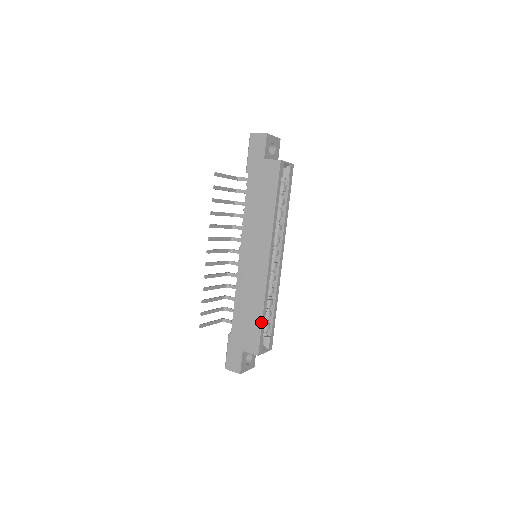
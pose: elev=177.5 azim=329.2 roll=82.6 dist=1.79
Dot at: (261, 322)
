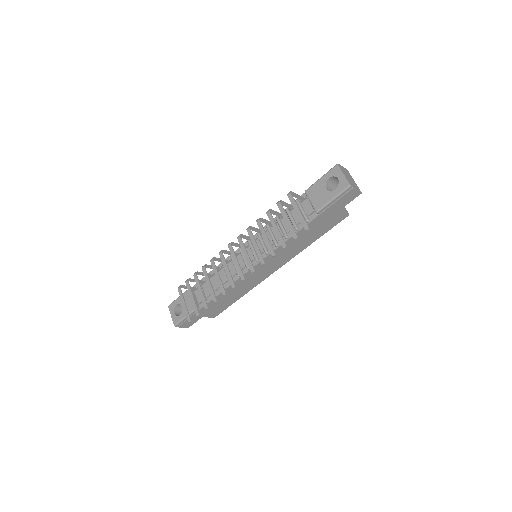
Dot at: (234, 302)
